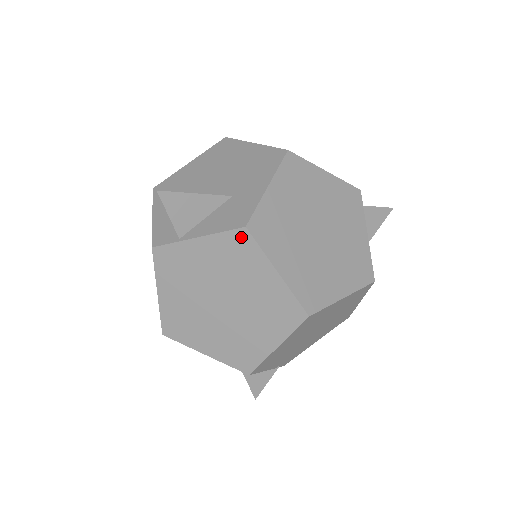
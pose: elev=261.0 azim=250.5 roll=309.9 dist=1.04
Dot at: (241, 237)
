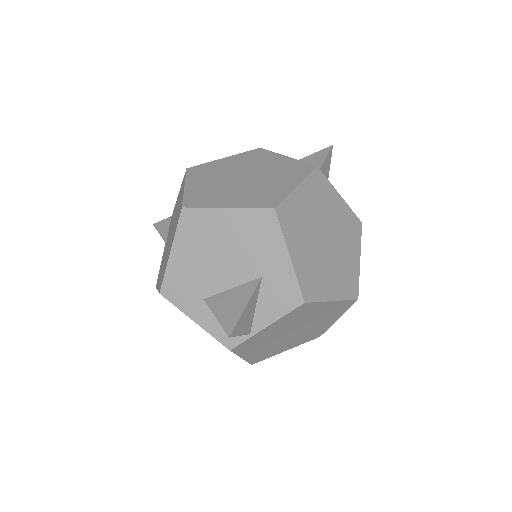
Dot at: (302, 308)
